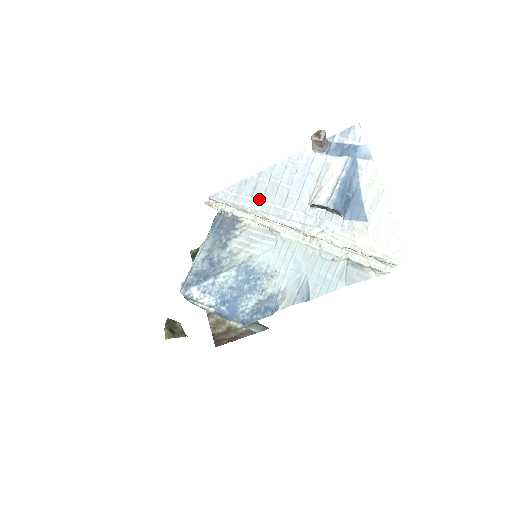
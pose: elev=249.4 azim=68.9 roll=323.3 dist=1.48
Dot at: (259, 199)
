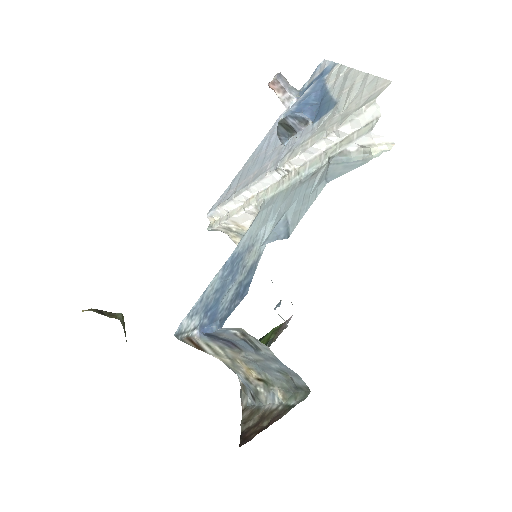
Dot at: (242, 181)
